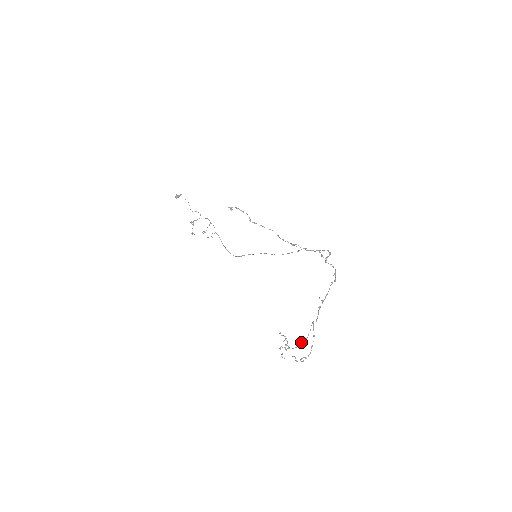
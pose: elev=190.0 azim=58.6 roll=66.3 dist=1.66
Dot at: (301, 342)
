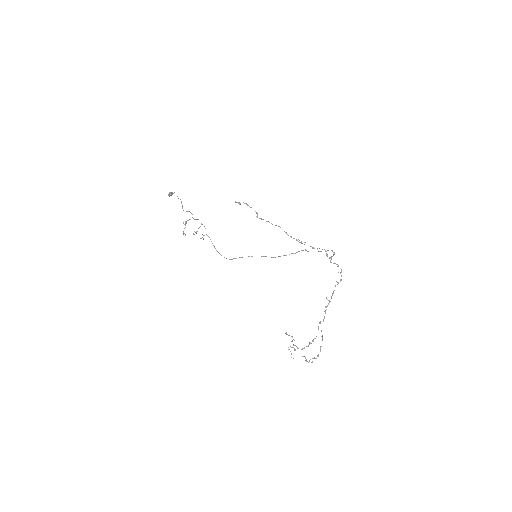
Dot at: (309, 342)
